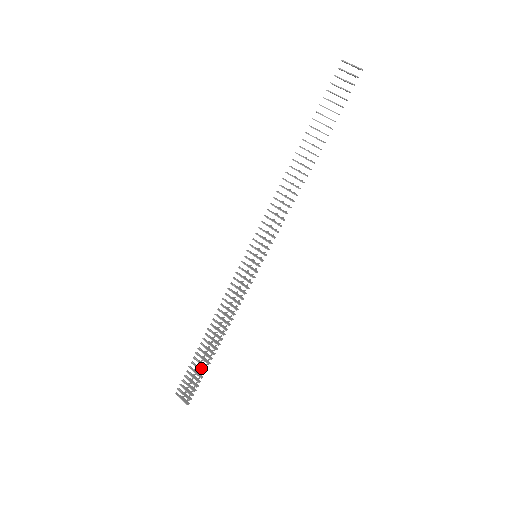
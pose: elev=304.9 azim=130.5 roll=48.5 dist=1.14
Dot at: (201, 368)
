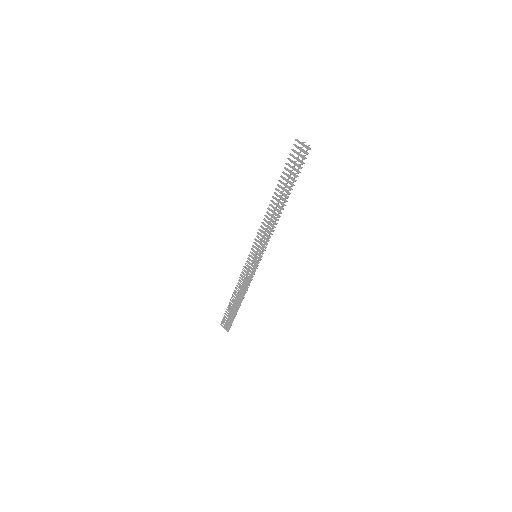
Dot at: (233, 313)
